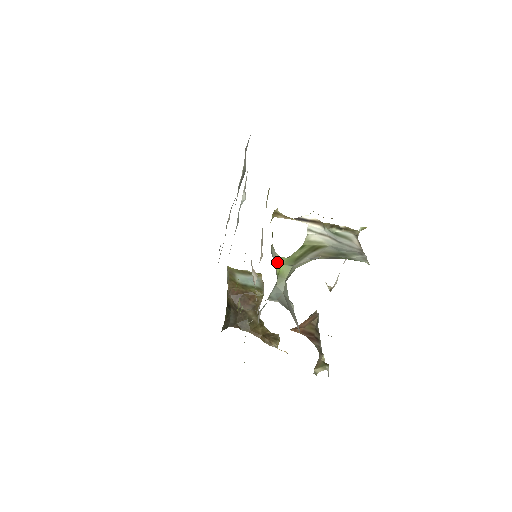
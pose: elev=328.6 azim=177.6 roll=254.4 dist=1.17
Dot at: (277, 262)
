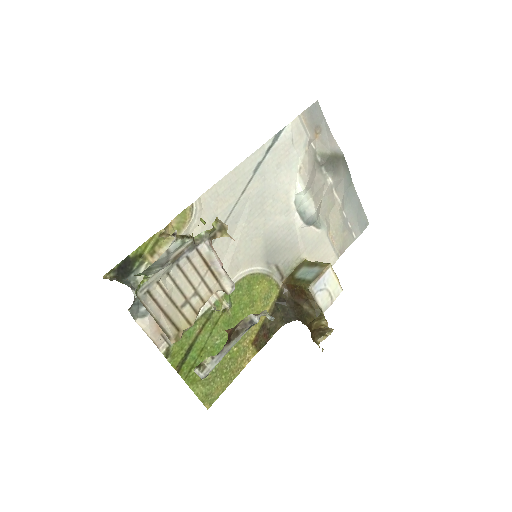
Dot at: occluded
